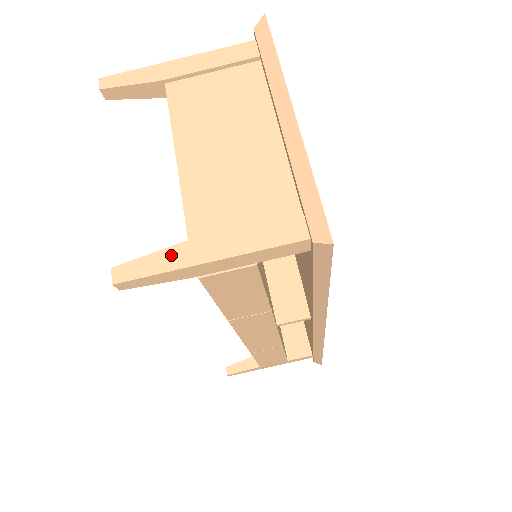
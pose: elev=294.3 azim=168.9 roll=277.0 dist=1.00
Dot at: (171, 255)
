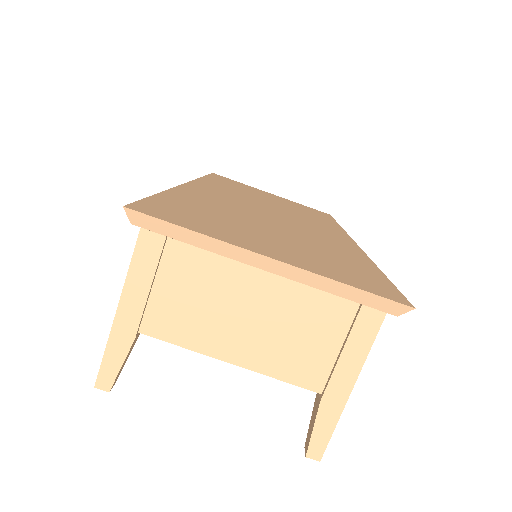
Dot at: (326, 414)
